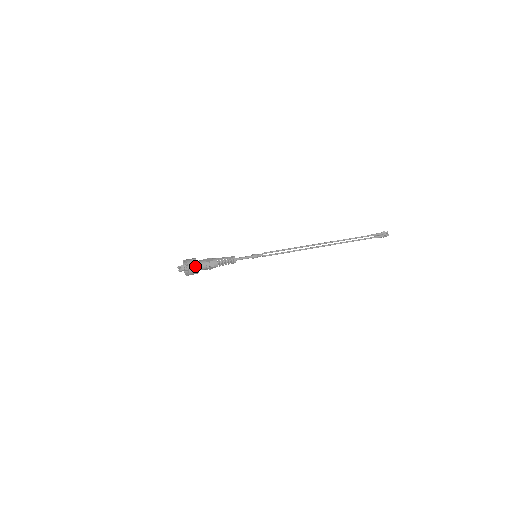
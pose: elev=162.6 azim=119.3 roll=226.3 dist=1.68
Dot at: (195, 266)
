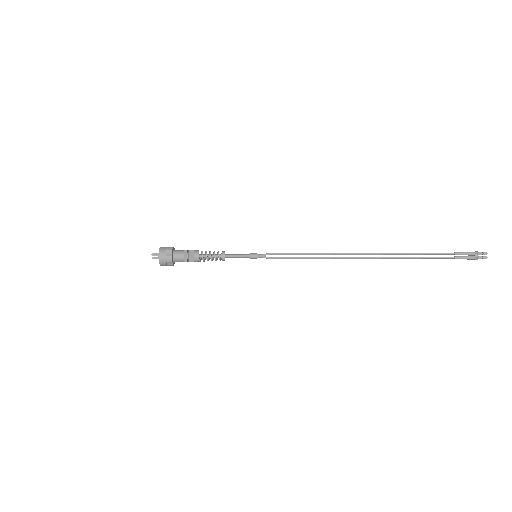
Dot at: (167, 260)
